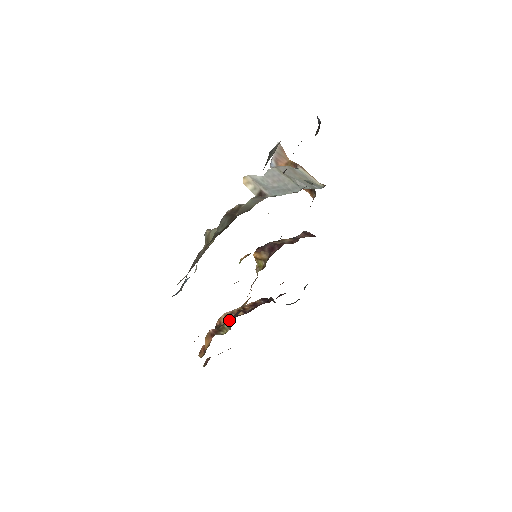
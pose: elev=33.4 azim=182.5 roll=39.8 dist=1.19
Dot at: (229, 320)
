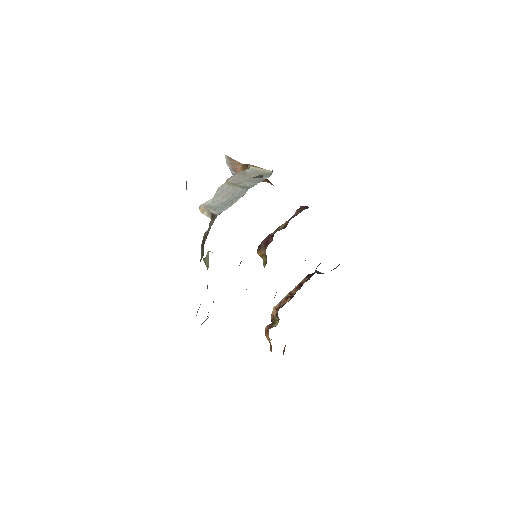
Dot at: occluded
